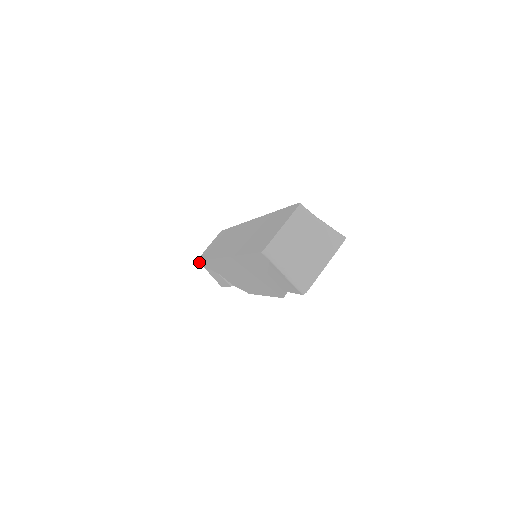
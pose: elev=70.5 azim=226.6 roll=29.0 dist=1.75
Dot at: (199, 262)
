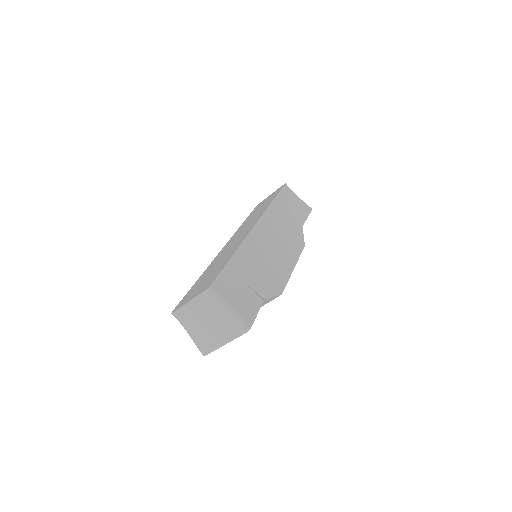
Dot at: occluded
